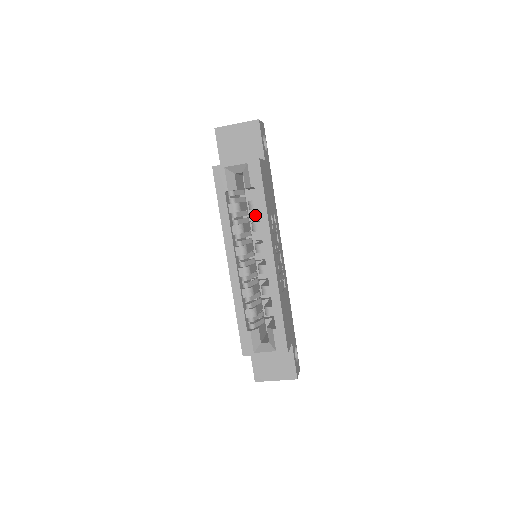
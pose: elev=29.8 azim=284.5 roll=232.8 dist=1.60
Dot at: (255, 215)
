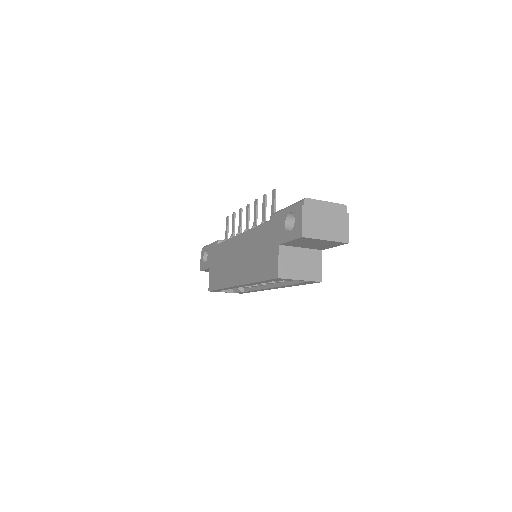
Dot at: occluded
